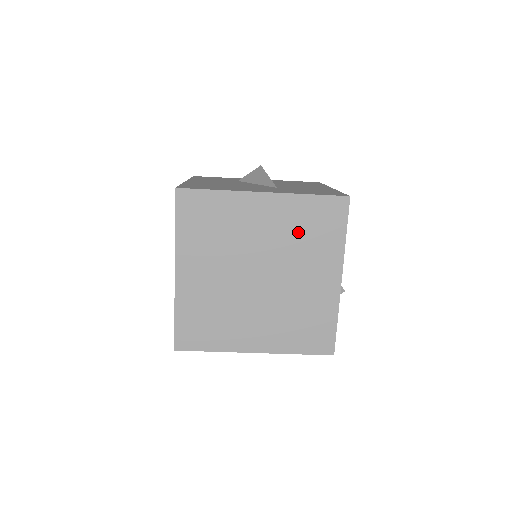
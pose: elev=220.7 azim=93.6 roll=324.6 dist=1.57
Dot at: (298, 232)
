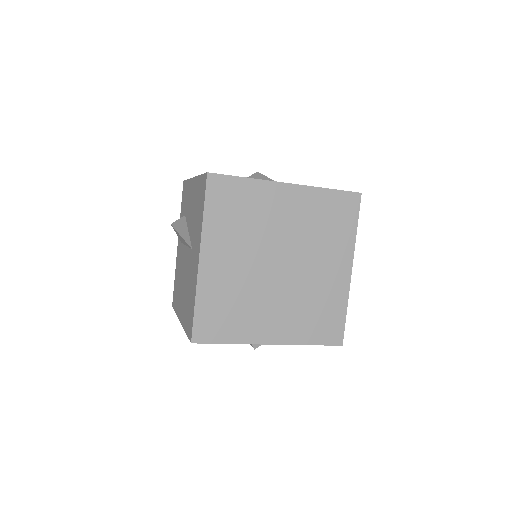
Dot at: (317, 223)
